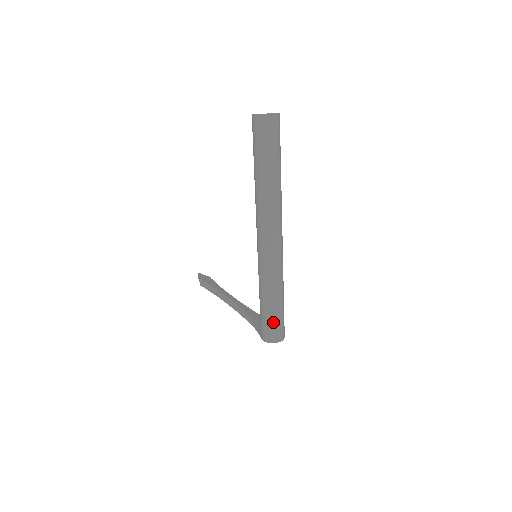
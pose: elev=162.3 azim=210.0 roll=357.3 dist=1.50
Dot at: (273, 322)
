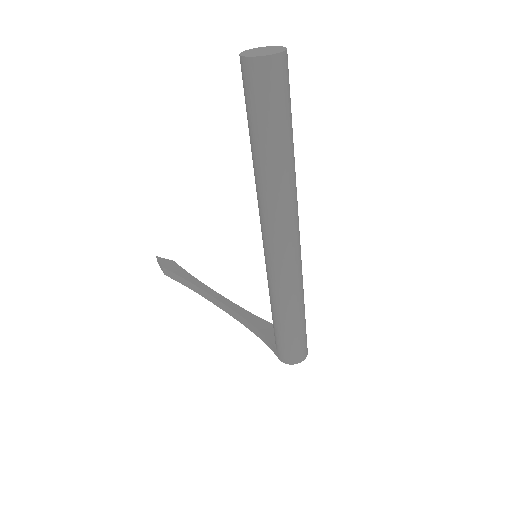
Dot at: (295, 342)
